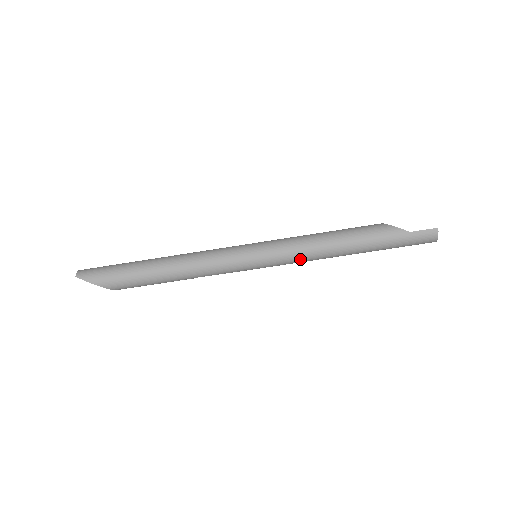
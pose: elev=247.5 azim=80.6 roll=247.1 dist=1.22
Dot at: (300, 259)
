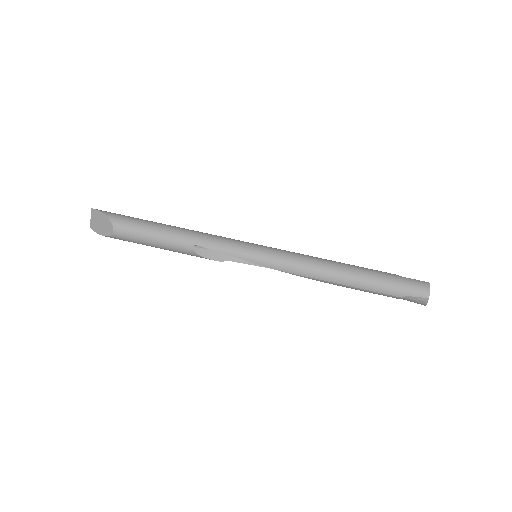
Dot at: (298, 262)
